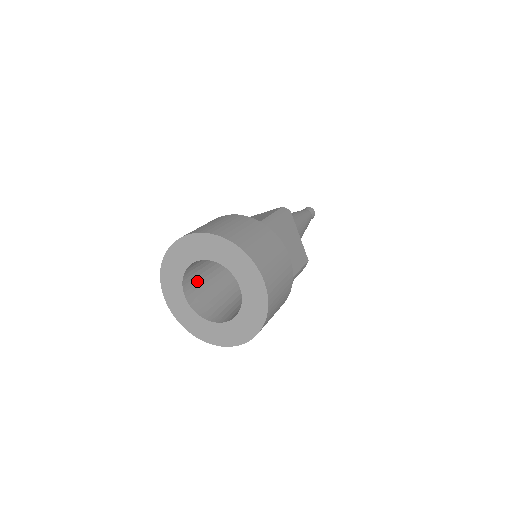
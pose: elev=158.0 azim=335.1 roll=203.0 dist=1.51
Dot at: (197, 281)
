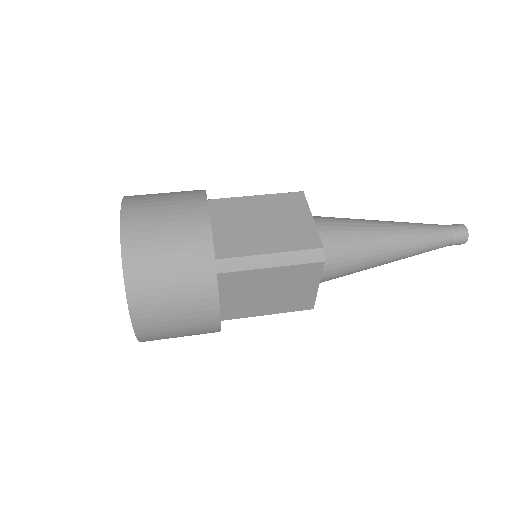
Dot at: occluded
